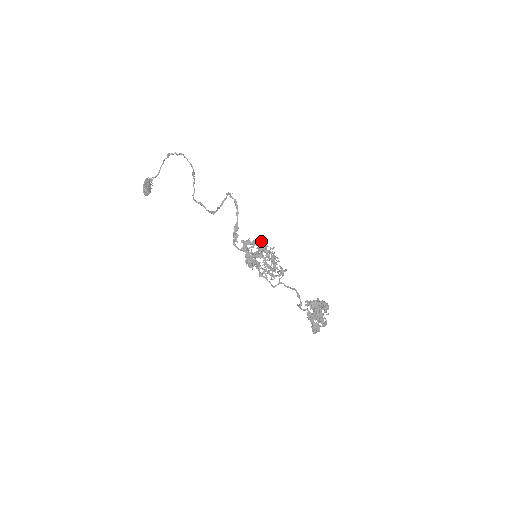
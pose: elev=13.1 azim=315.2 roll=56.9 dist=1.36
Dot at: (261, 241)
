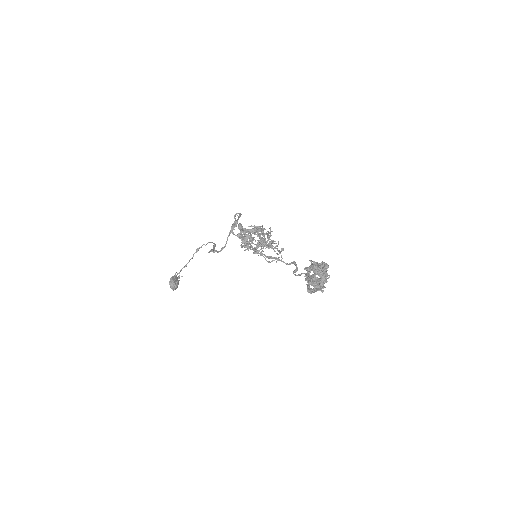
Dot at: occluded
